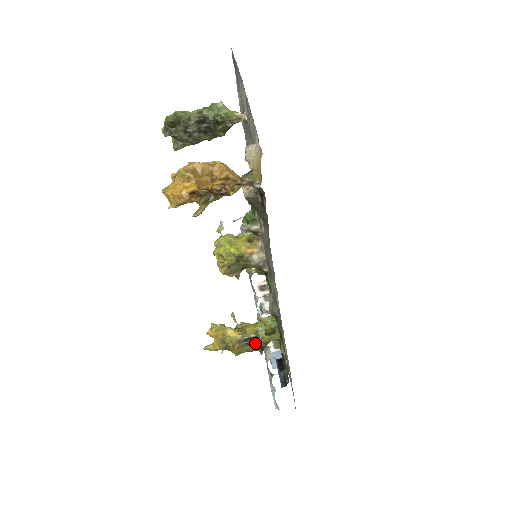
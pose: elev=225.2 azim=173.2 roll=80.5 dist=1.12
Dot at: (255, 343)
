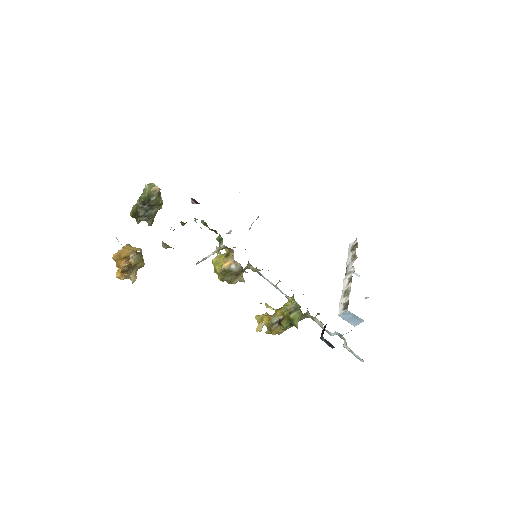
Dot at: (285, 322)
